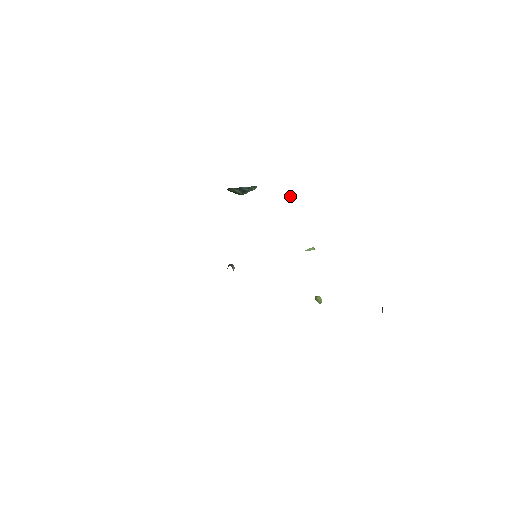
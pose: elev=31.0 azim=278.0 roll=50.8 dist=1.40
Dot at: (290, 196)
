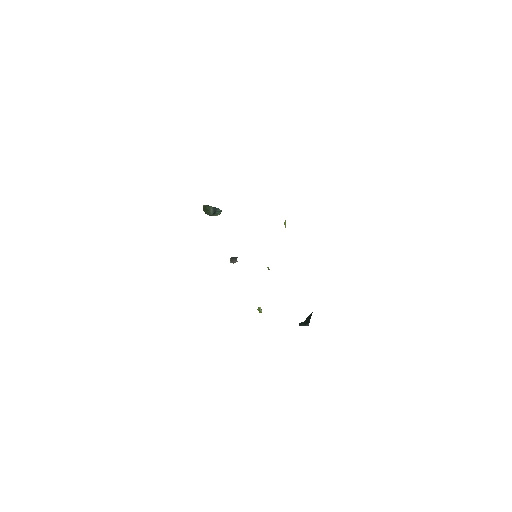
Dot at: (285, 222)
